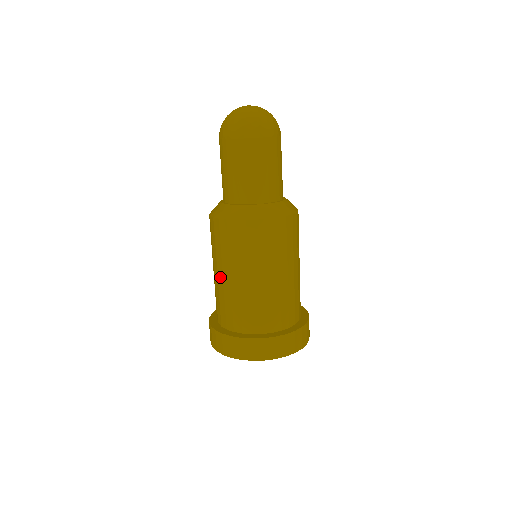
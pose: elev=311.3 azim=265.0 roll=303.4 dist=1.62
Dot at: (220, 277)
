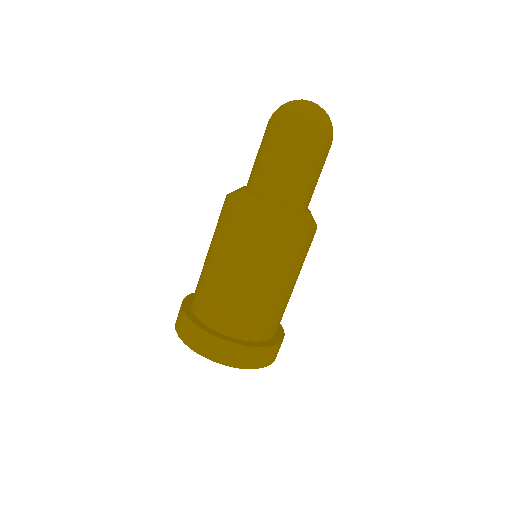
Dot at: (244, 281)
